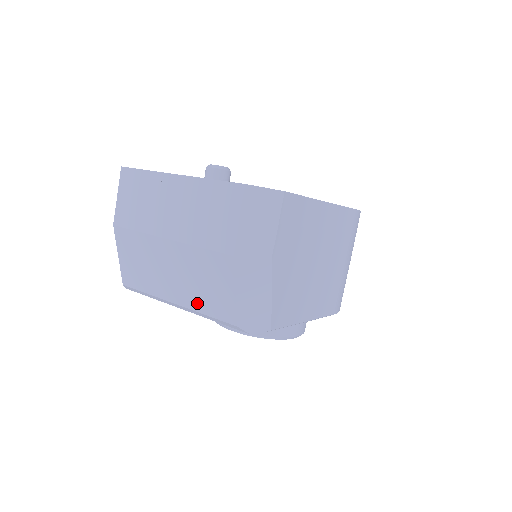
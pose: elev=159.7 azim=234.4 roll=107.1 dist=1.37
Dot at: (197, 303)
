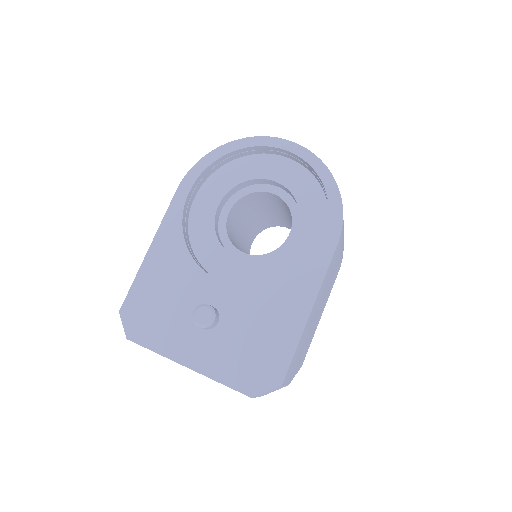
Dot at: occluded
